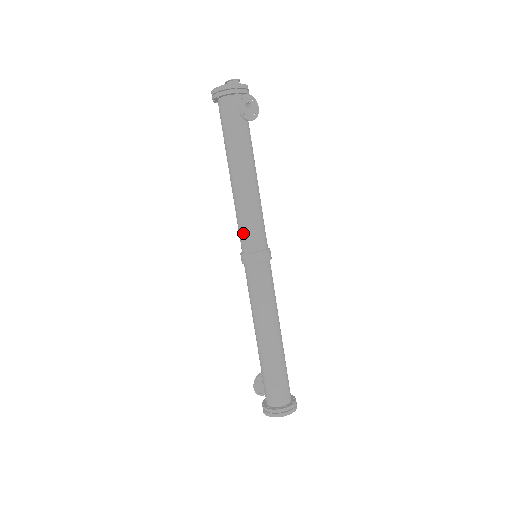
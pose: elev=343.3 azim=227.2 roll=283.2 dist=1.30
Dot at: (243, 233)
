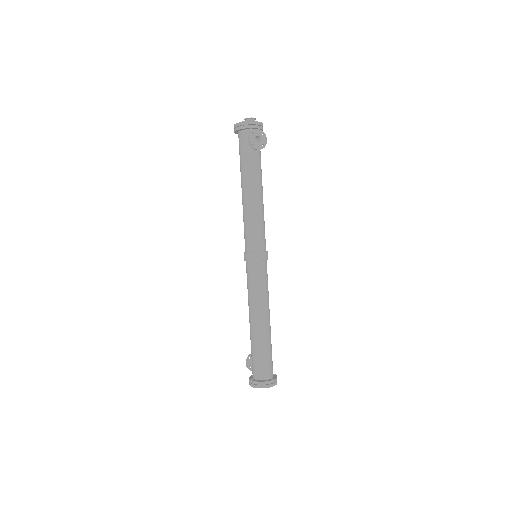
Dot at: (246, 236)
